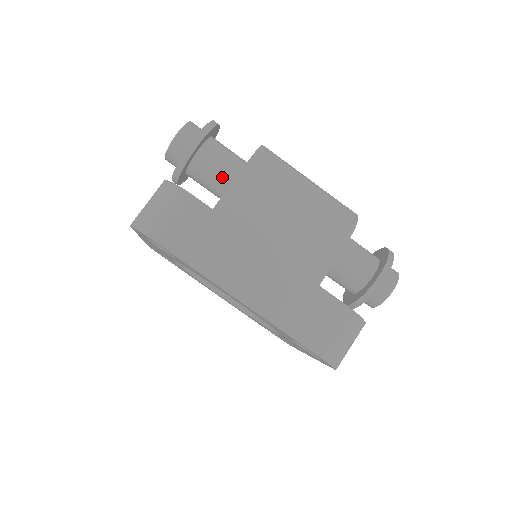
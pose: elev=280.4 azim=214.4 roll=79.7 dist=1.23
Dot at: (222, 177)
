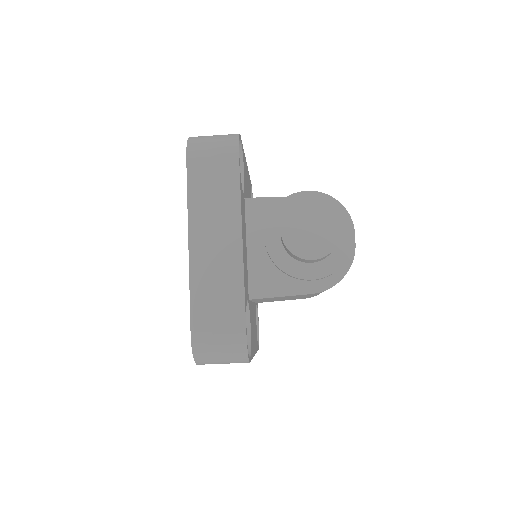
Dot at: occluded
